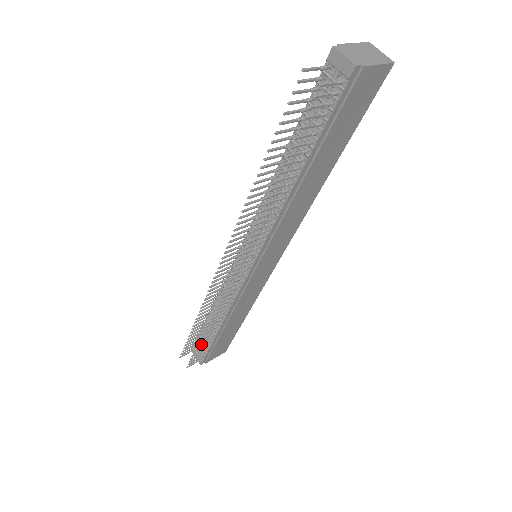
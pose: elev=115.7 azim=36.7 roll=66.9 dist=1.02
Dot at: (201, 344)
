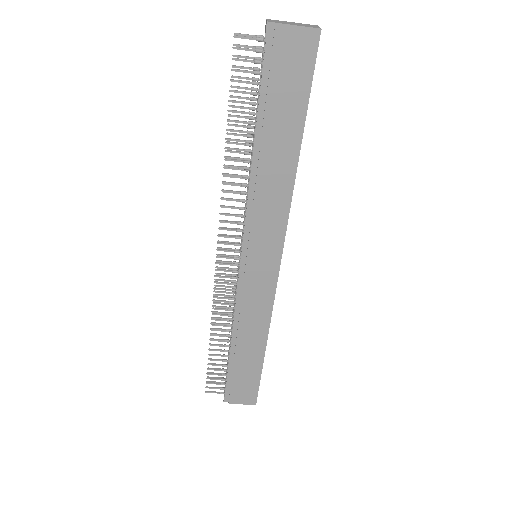
Dot at: (214, 359)
